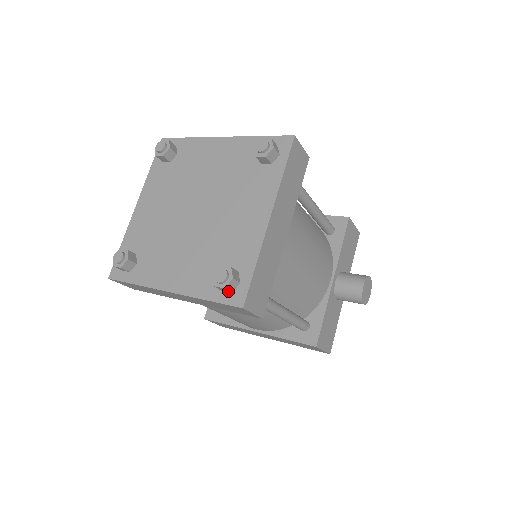
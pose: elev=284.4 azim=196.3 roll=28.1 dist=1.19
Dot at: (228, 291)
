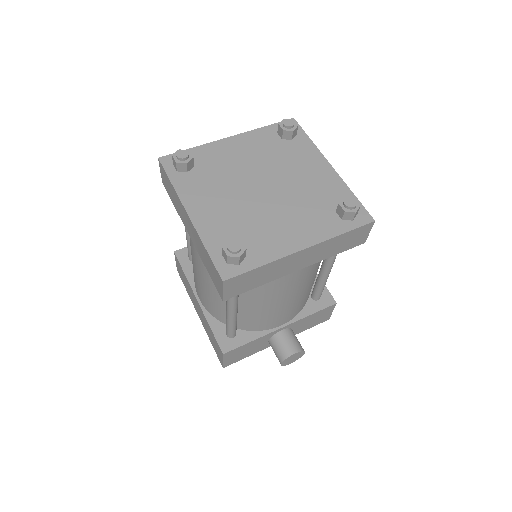
Dot at: (226, 260)
